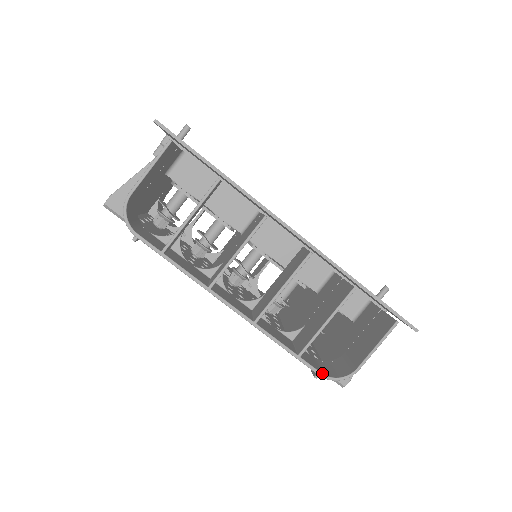
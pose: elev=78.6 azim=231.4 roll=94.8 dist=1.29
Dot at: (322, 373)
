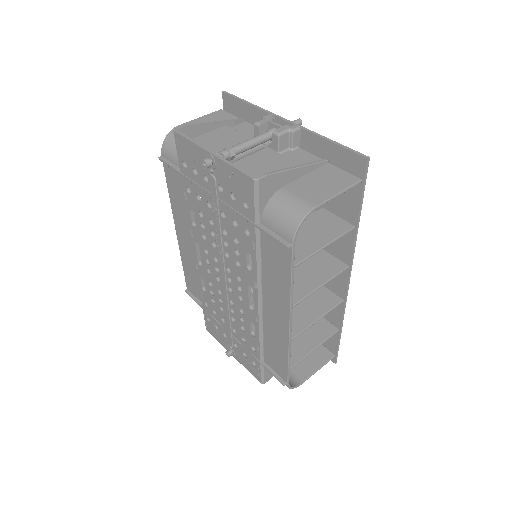
Dot at: occluded
